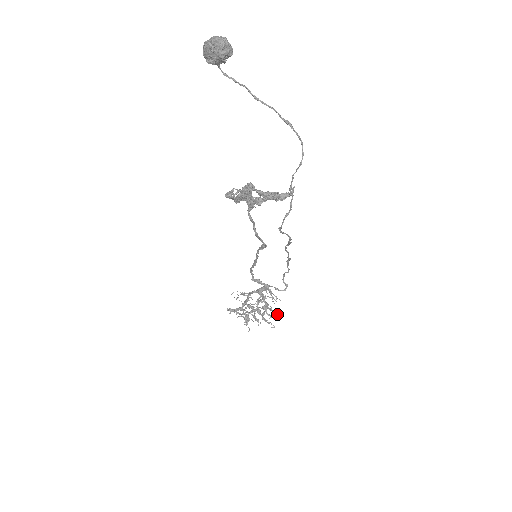
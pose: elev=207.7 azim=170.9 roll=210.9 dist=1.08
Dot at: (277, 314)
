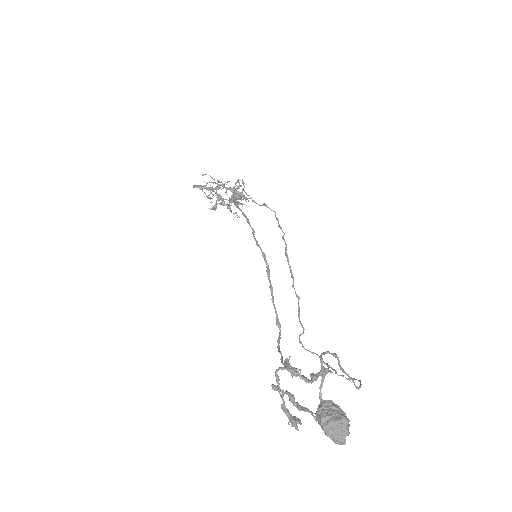
Dot at: occluded
